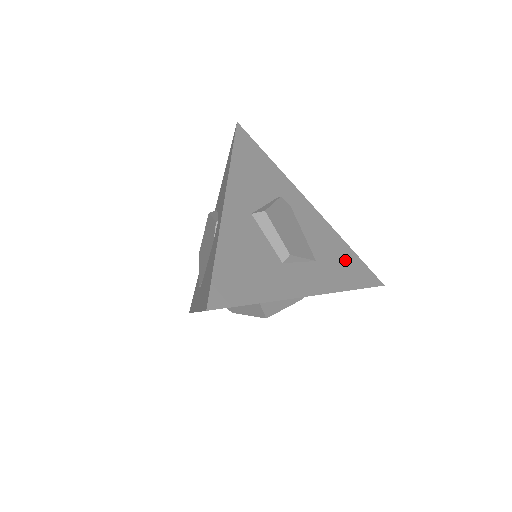
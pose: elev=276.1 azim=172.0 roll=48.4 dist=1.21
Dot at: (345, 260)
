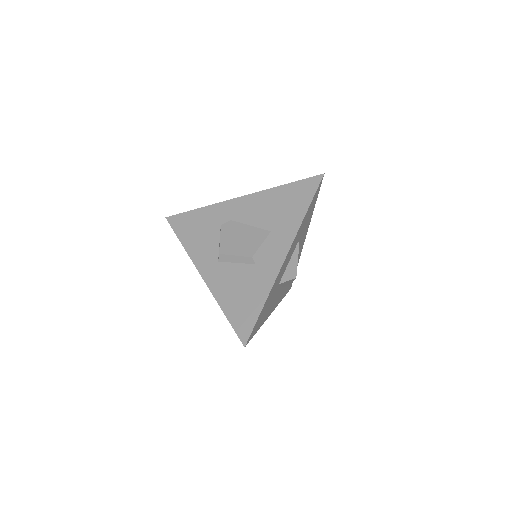
Dot at: (286, 200)
